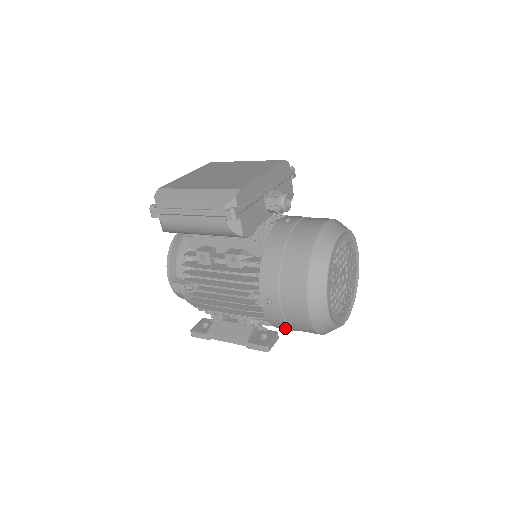
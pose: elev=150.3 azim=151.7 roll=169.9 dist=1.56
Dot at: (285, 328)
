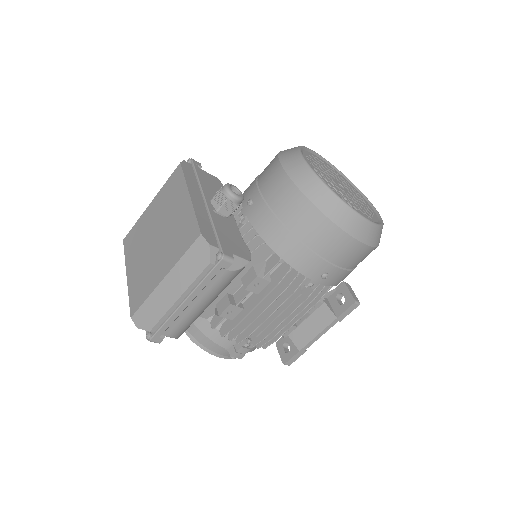
Dot at: occluded
